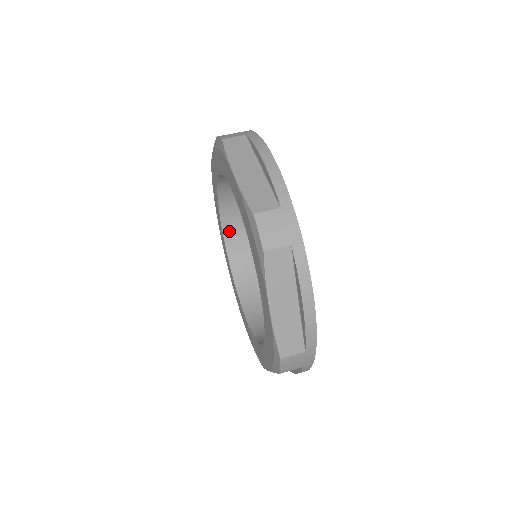
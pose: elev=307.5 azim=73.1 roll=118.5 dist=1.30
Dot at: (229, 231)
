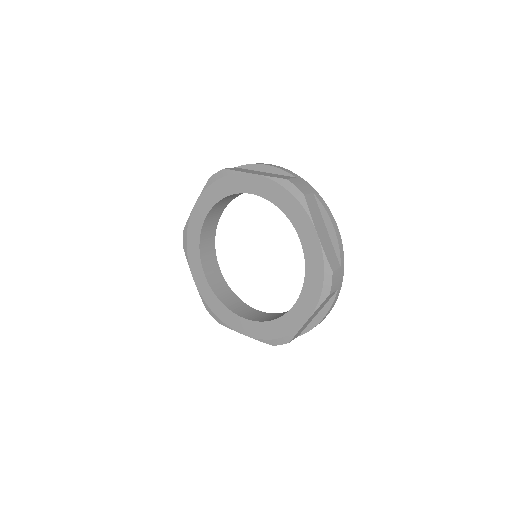
Dot at: (245, 316)
